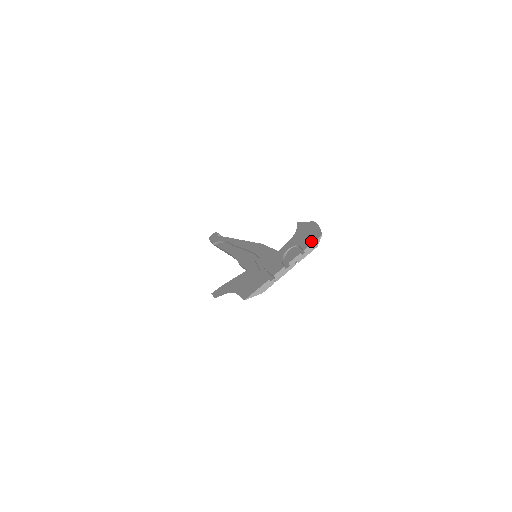
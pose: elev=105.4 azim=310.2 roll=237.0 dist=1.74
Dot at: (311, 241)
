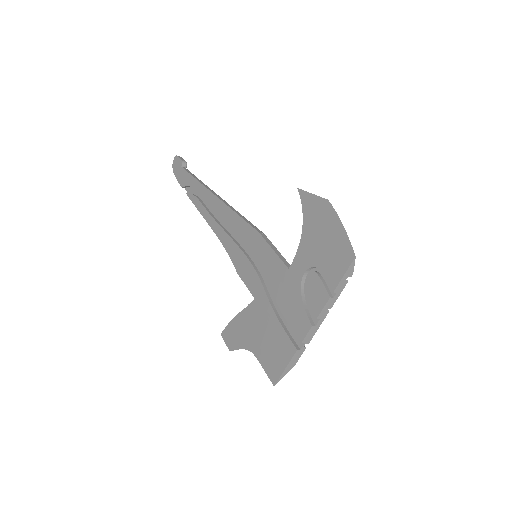
Dot at: (339, 269)
